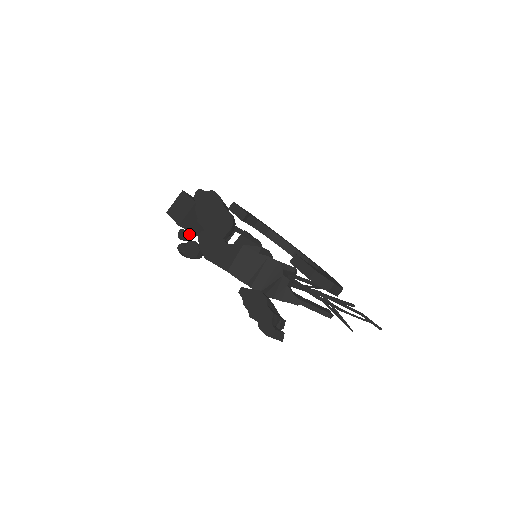
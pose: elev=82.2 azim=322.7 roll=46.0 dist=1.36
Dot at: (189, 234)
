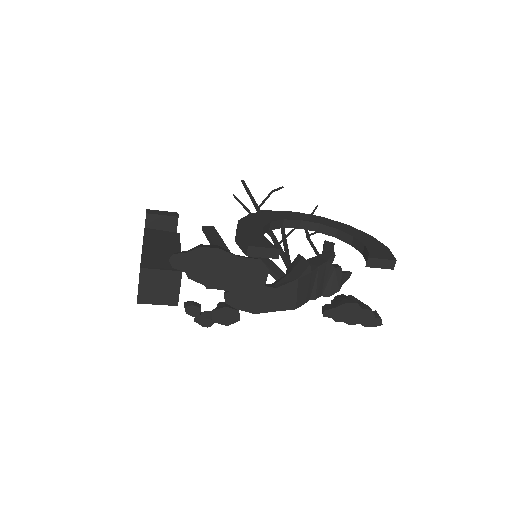
Dot at: (193, 302)
